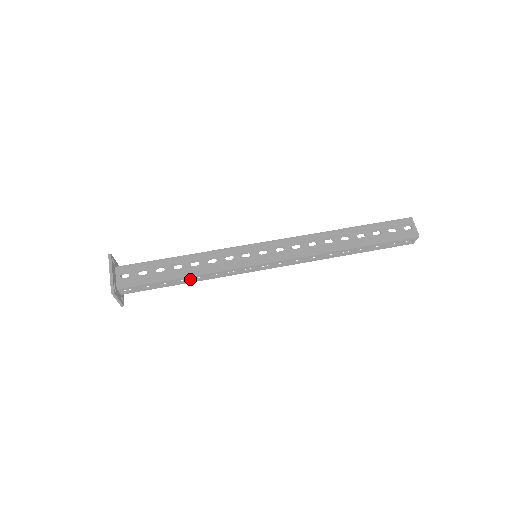
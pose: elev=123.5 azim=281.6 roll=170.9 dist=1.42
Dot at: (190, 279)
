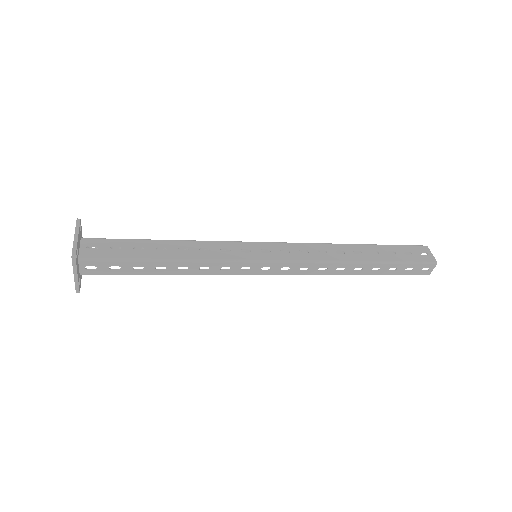
Dot at: (174, 267)
